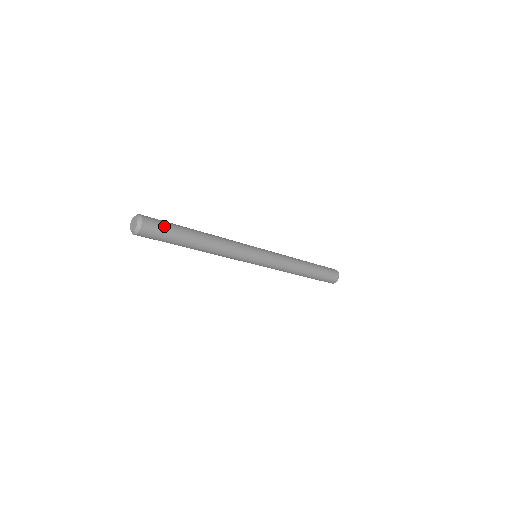
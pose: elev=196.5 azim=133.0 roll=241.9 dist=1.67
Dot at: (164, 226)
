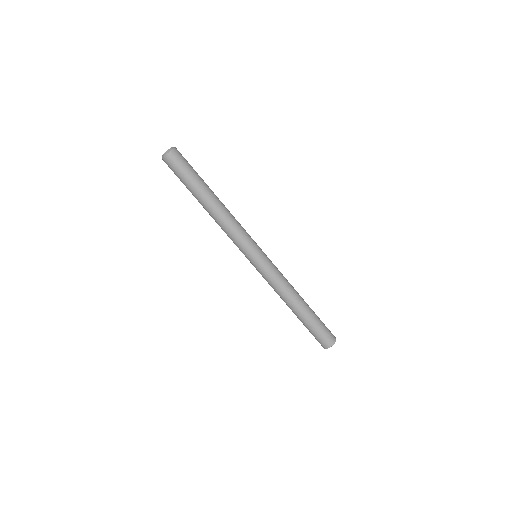
Dot at: (189, 164)
